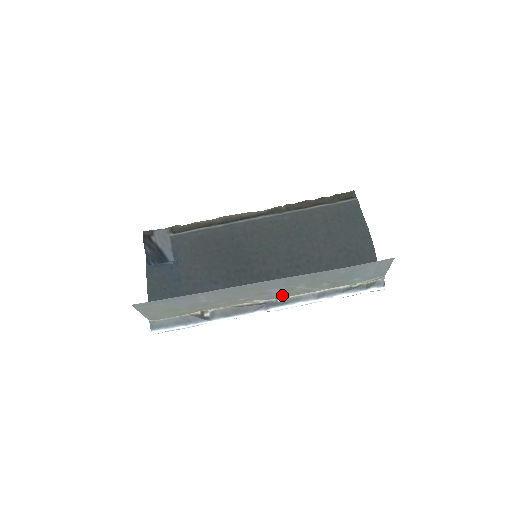
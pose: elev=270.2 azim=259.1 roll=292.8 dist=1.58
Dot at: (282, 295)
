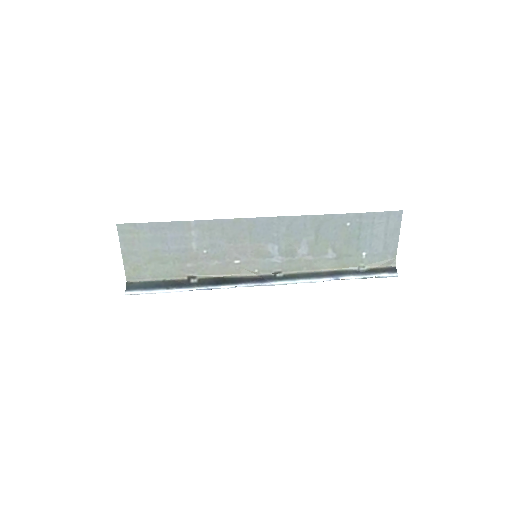
Dot at: (282, 266)
